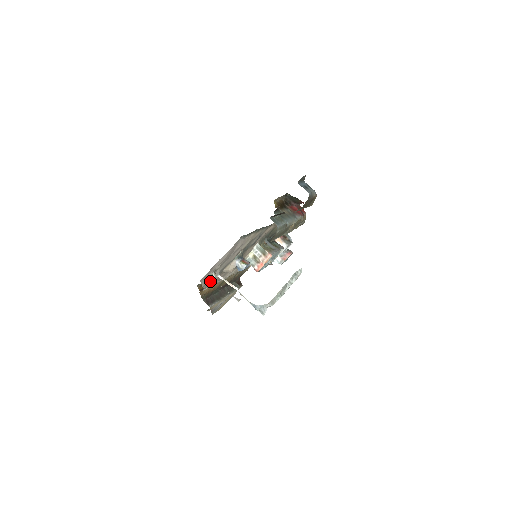
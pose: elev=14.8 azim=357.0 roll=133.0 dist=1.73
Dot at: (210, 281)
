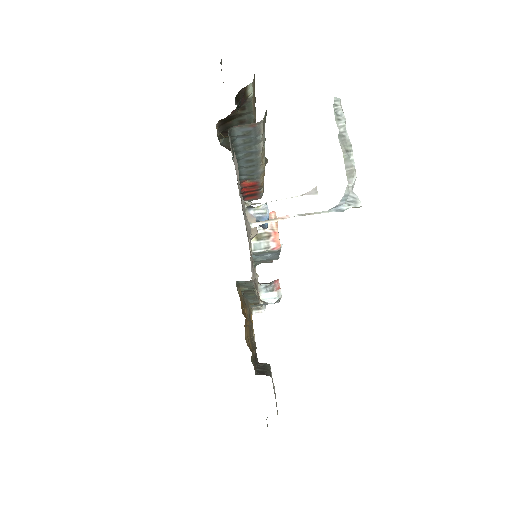
Dot at: occluded
